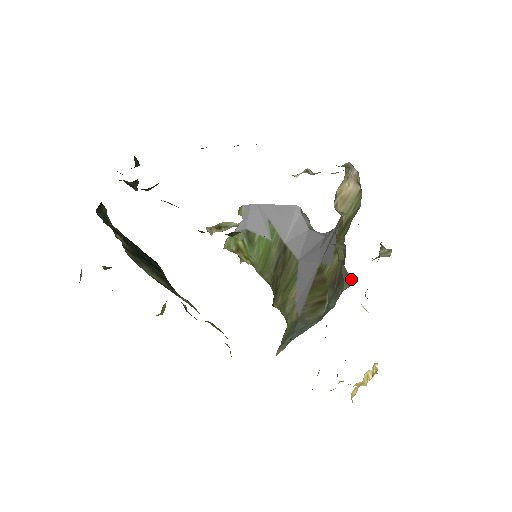
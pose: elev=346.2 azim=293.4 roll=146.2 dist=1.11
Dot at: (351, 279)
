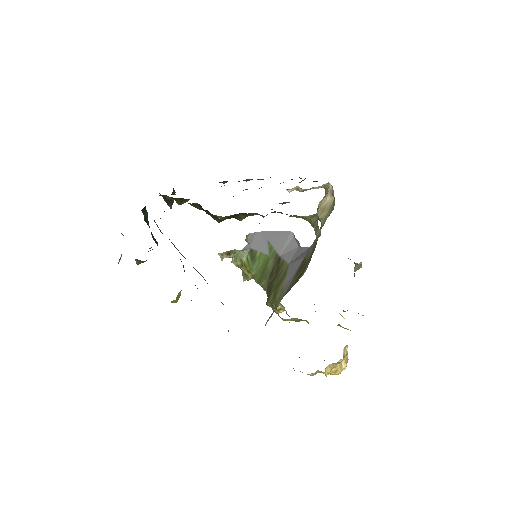
Dot at: (320, 232)
